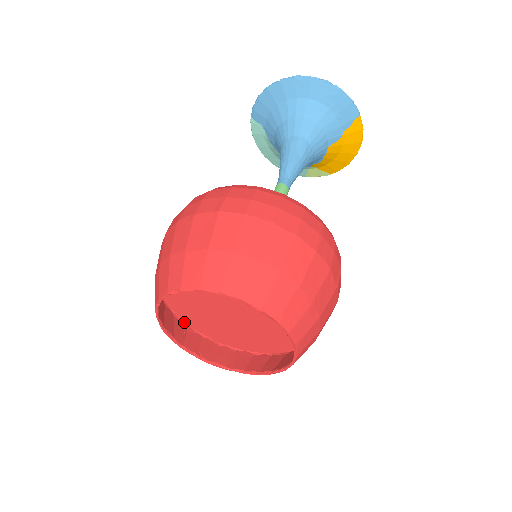
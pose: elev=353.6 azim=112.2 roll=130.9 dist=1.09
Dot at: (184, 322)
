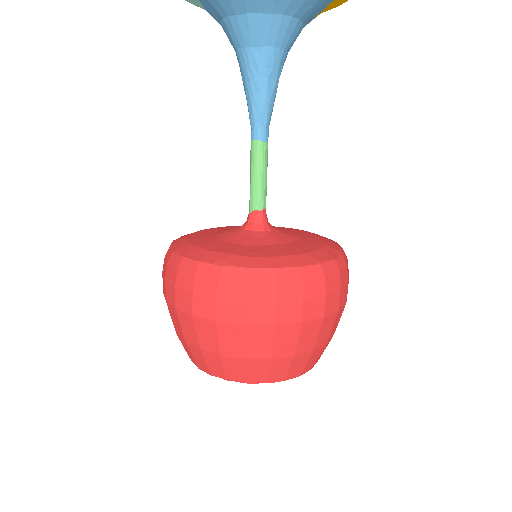
Dot at: occluded
